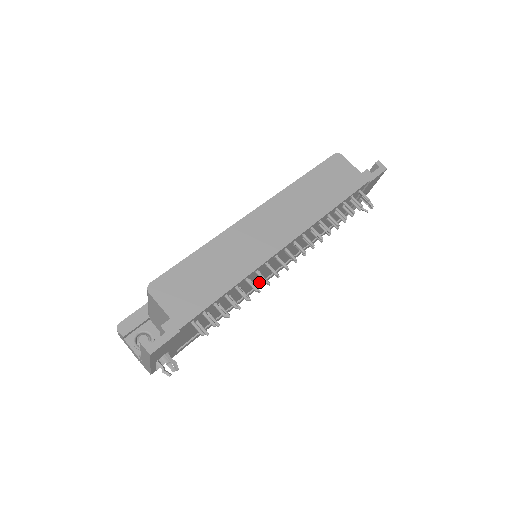
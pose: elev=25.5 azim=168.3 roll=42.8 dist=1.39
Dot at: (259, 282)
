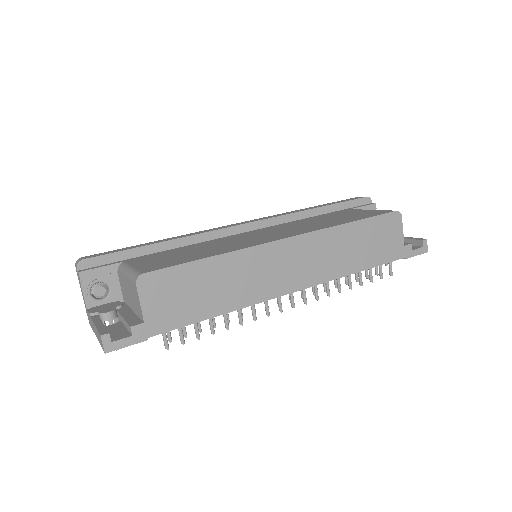
Dot at: occluded
